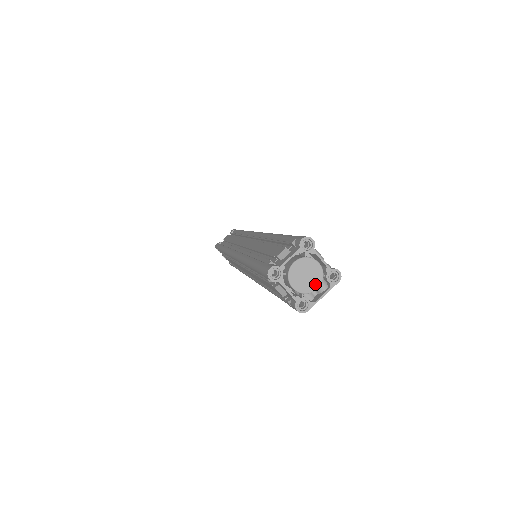
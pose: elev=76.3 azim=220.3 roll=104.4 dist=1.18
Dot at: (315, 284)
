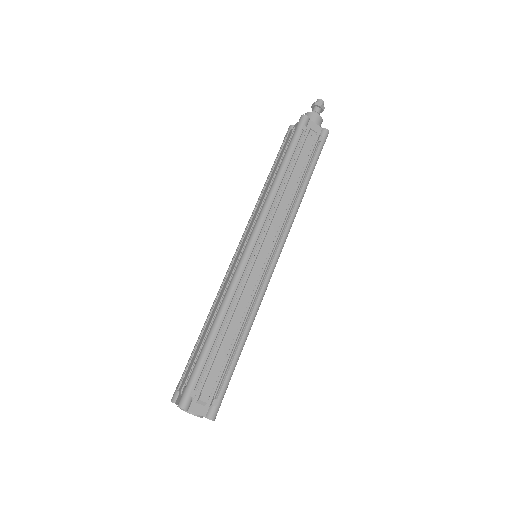
Dot at: occluded
